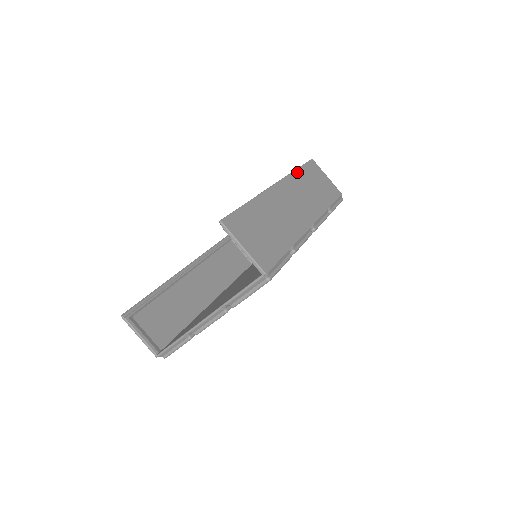
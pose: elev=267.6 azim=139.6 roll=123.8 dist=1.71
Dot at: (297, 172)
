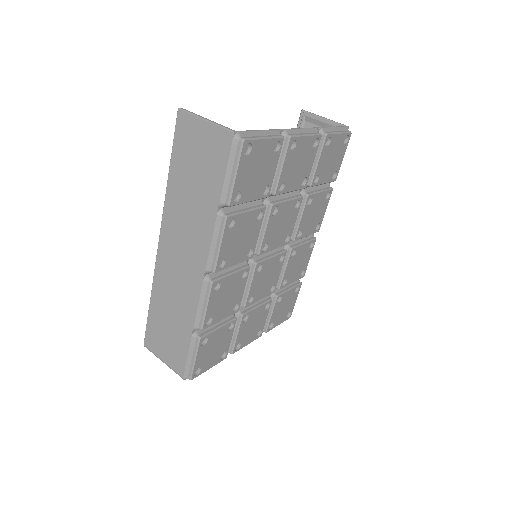
Dot at: occluded
